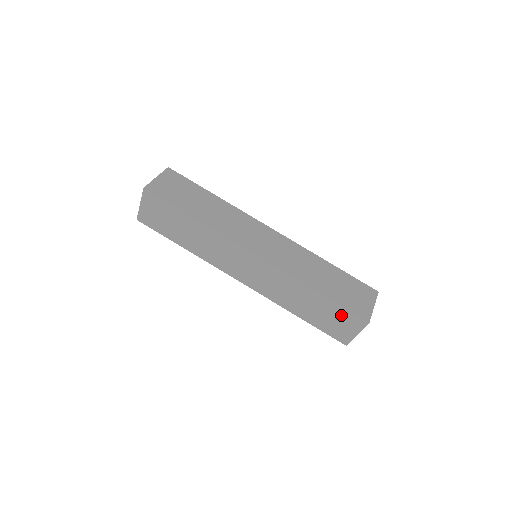
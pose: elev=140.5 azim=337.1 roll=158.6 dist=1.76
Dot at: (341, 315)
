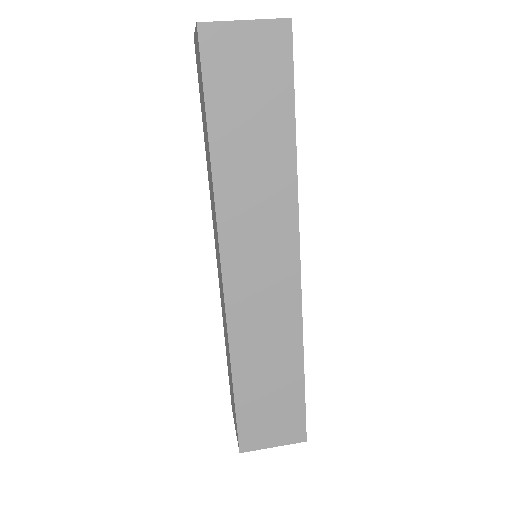
Dot at: occluded
